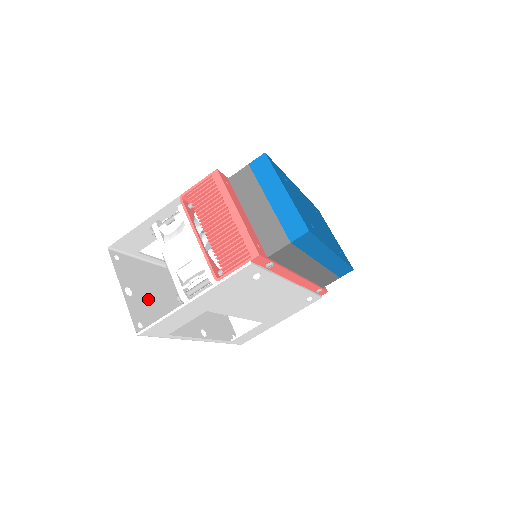
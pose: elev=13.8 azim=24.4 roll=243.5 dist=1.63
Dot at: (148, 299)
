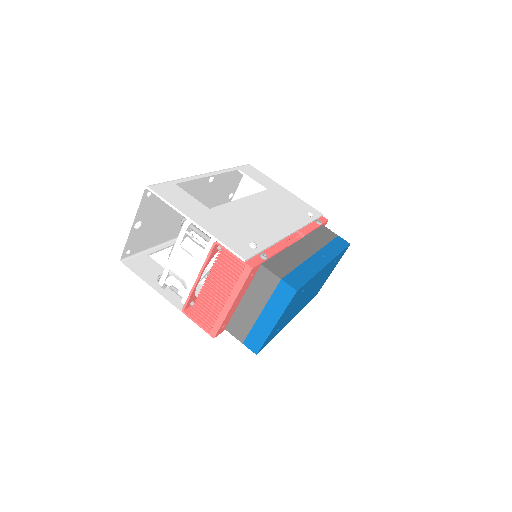
Dot at: (154, 222)
